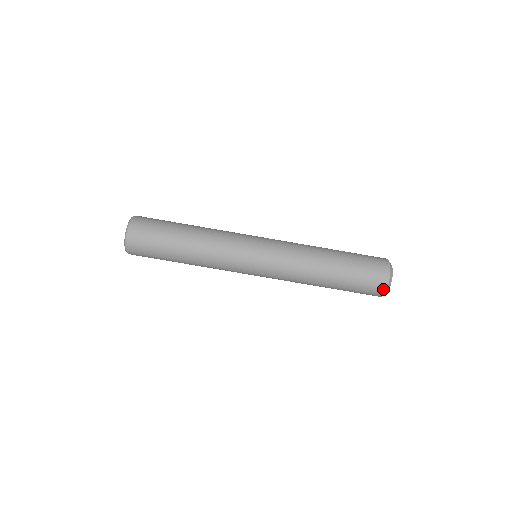
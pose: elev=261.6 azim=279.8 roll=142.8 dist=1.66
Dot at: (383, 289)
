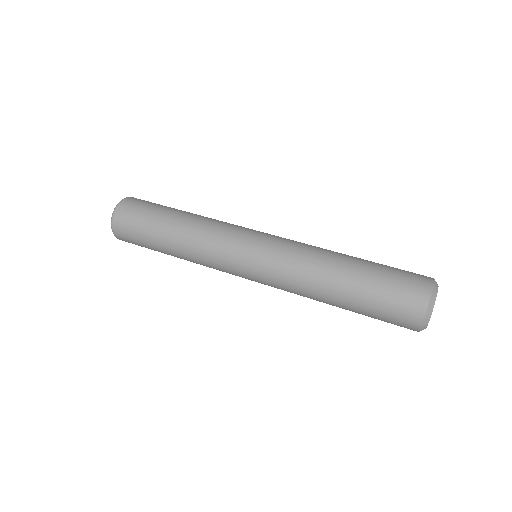
Dot at: (418, 319)
